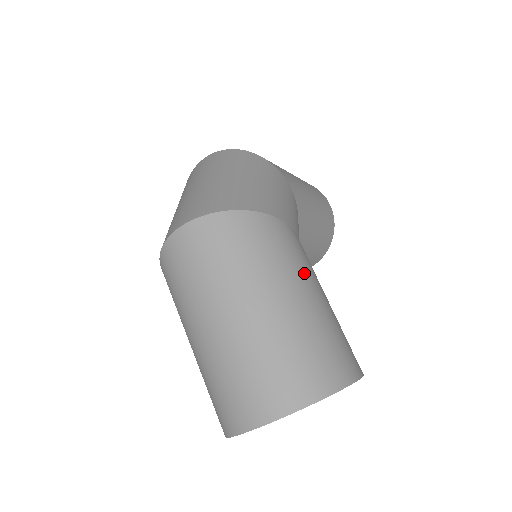
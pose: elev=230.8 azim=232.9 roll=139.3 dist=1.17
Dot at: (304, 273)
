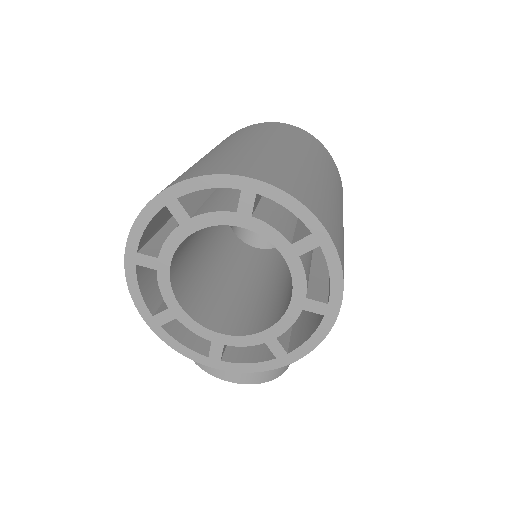
Dot at: occluded
